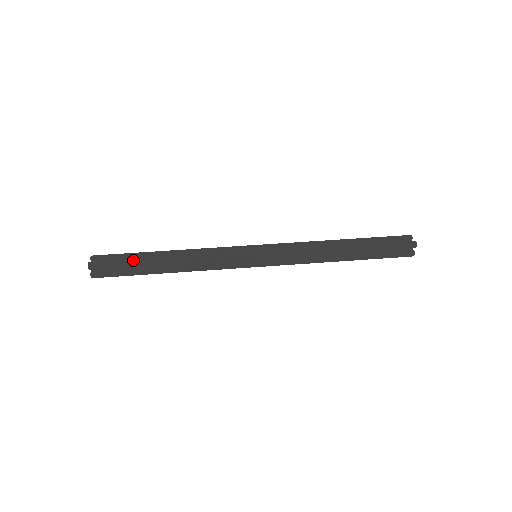
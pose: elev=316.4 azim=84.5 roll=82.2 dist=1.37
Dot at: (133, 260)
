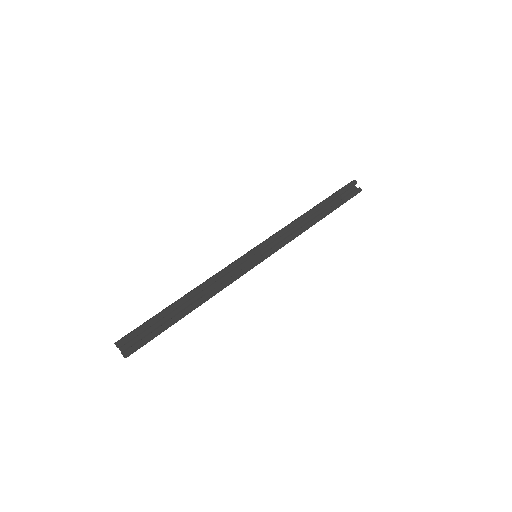
Dot at: (165, 326)
